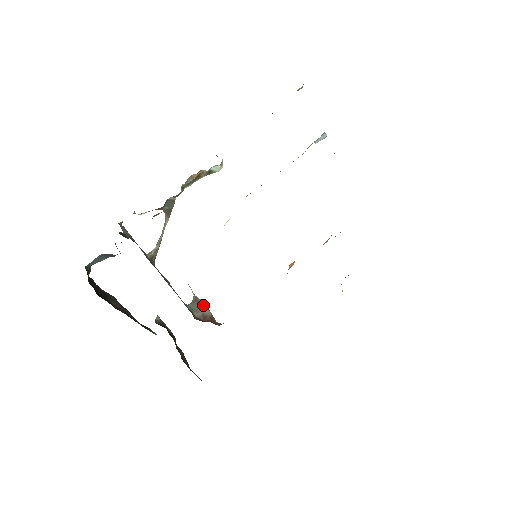
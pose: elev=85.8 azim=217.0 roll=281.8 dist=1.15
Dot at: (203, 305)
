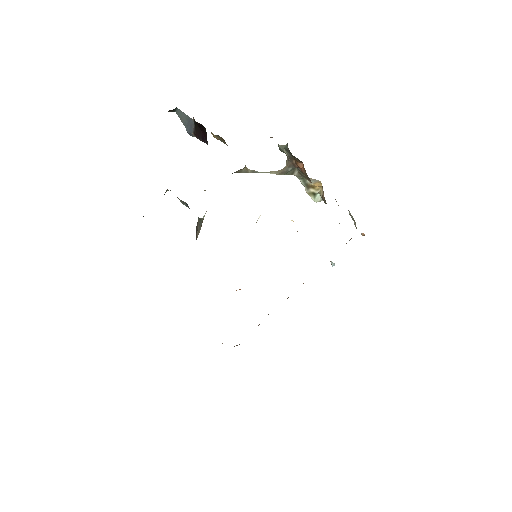
Dot at: (200, 229)
